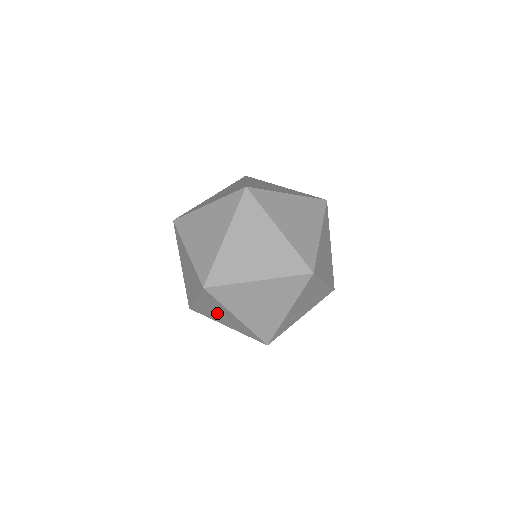
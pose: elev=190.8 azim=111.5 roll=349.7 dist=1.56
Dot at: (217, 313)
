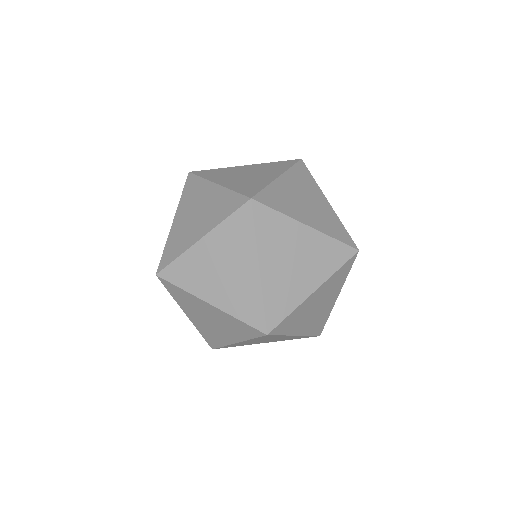
Dot at: occluded
